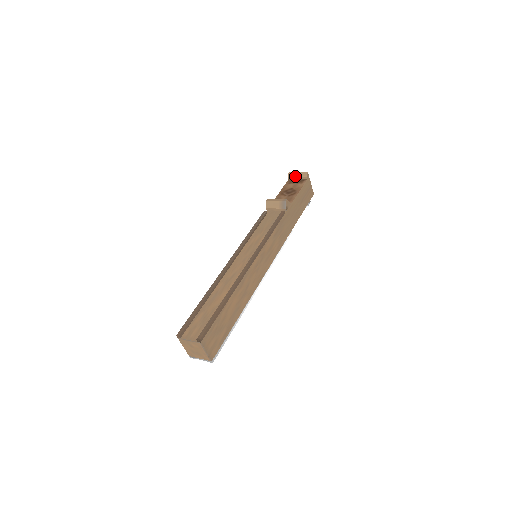
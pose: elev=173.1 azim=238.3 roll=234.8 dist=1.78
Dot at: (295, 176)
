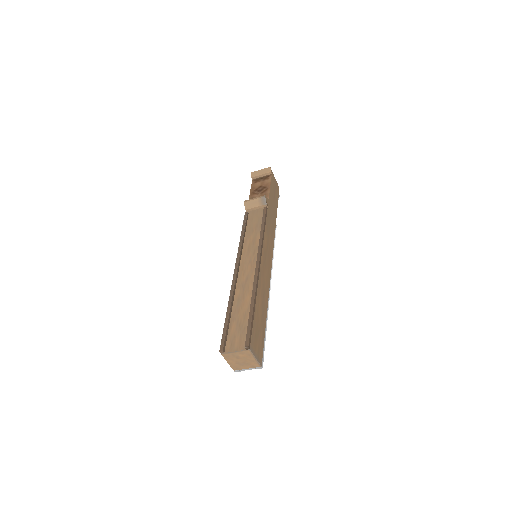
Dot at: (259, 174)
